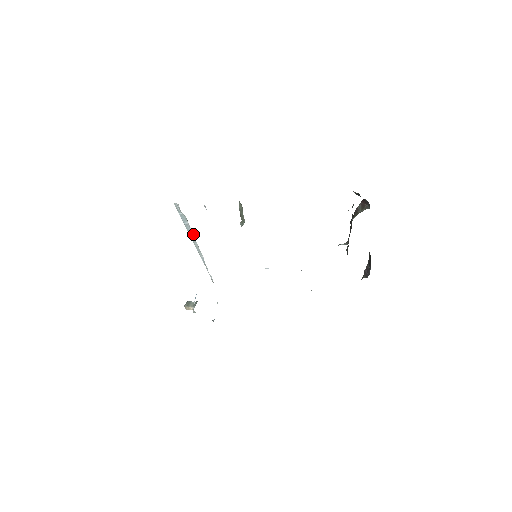
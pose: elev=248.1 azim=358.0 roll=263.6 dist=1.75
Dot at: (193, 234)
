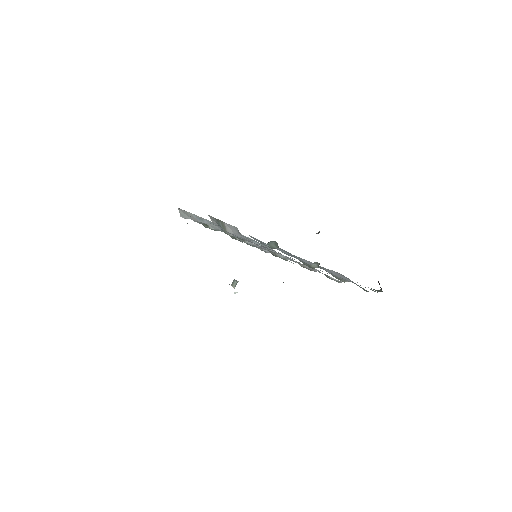
Dot at: occluded
